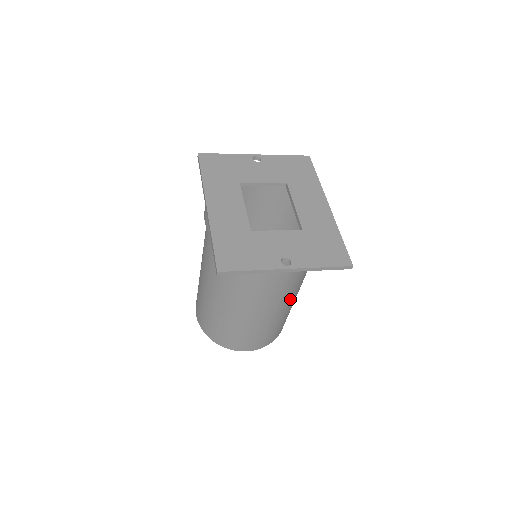
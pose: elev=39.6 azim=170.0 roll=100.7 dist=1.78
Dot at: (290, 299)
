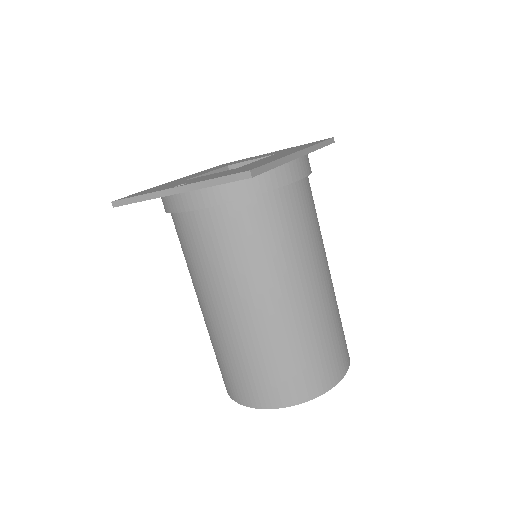
Dot at: (268, 296)
